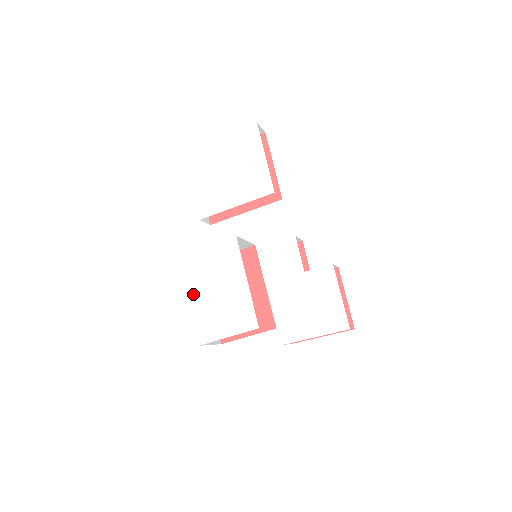
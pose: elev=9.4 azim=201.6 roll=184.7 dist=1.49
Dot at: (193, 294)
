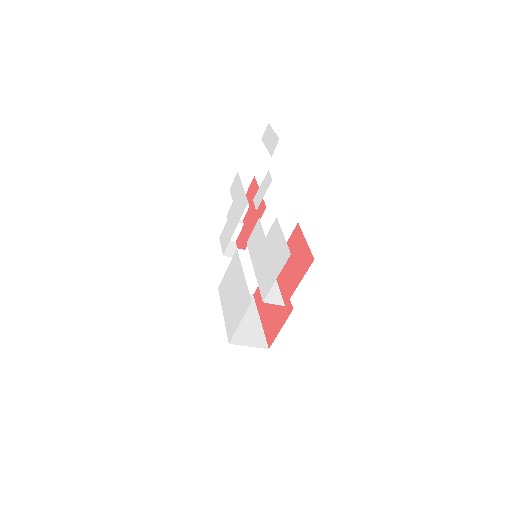
Dot at: (224, 308)
